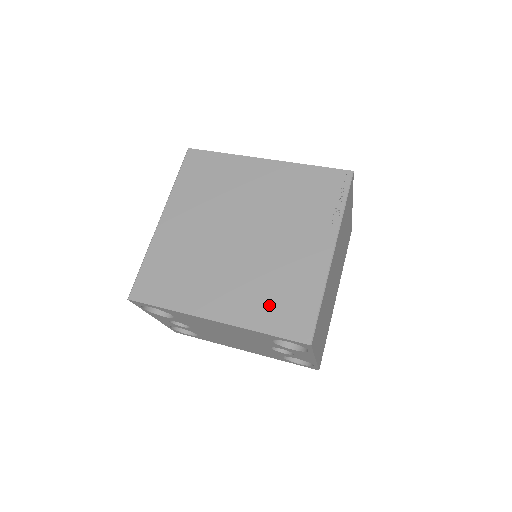
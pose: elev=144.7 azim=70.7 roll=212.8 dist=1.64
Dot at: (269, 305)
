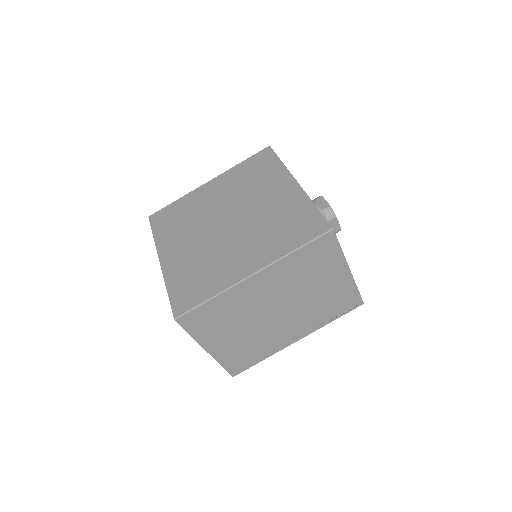
Dot at: (187, 276)
